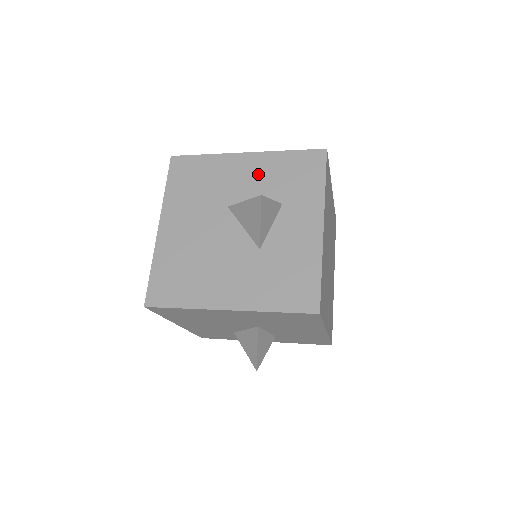
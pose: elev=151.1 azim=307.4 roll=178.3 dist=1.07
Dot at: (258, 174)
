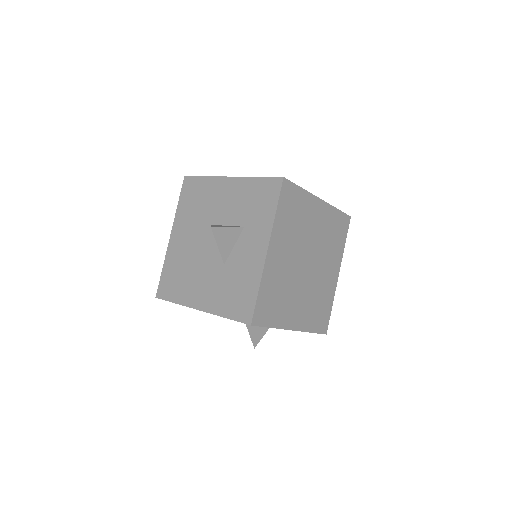
Dot at: (234, 198)
